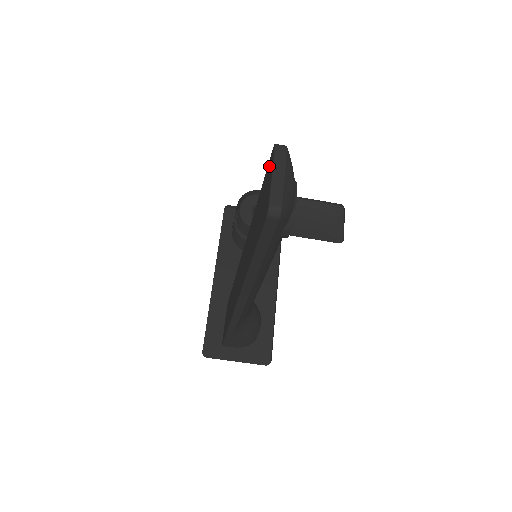
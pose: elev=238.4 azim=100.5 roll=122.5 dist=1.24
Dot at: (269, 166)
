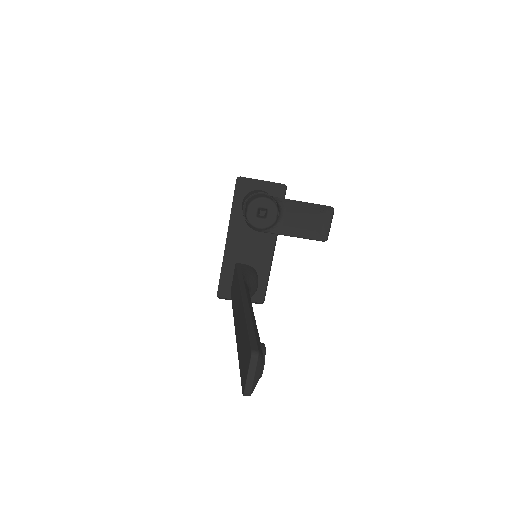
Dot at: (249, 352)
